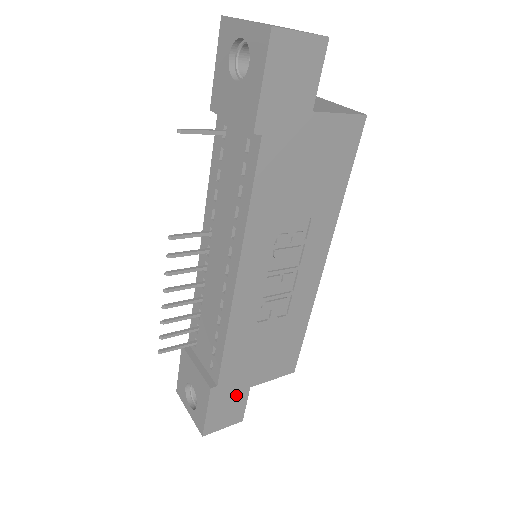
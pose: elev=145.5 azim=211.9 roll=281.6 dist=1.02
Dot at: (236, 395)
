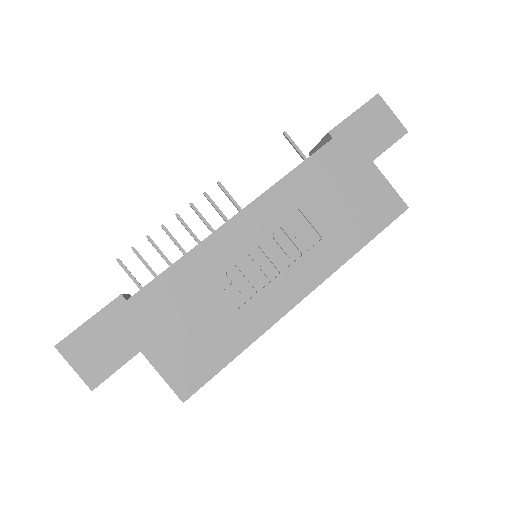
Dot at: (124, 340)
